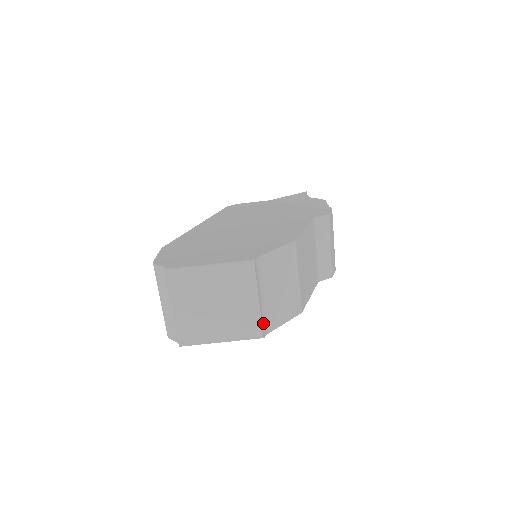
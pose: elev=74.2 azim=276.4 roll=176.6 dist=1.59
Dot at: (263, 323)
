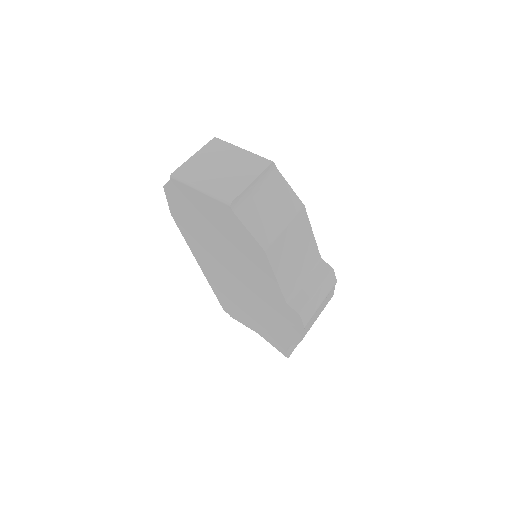
Dot at: (240, 199)
